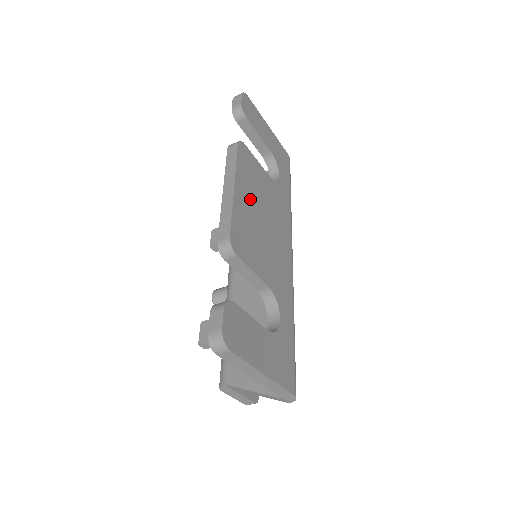
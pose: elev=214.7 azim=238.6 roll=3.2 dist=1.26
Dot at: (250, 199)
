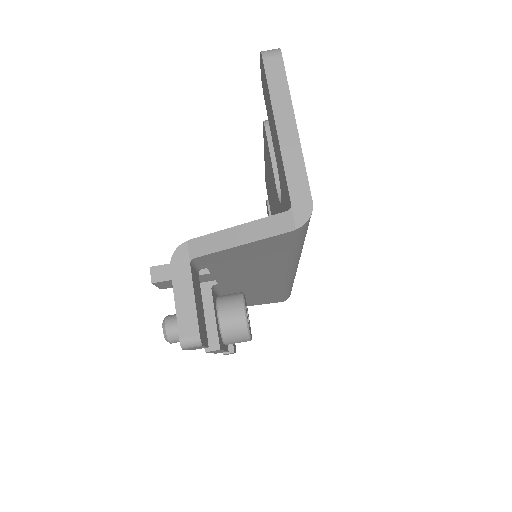
Dot at: occluded
